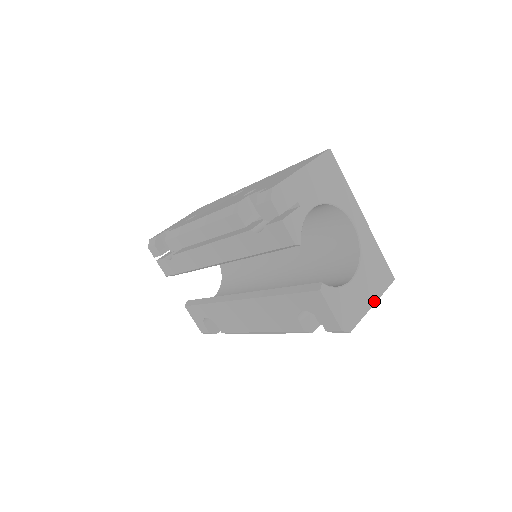
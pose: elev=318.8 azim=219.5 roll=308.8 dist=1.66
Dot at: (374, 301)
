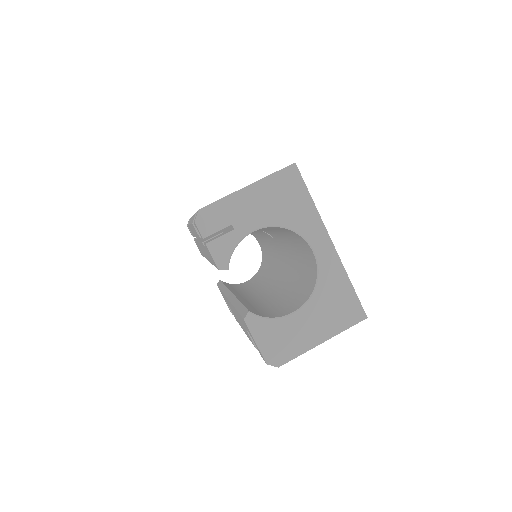
Dot at: (325, 339)
